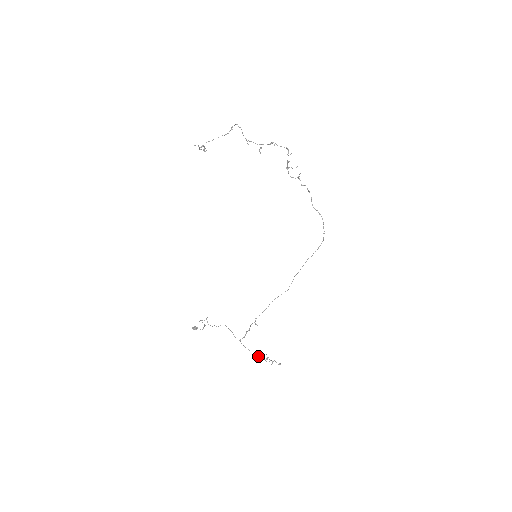
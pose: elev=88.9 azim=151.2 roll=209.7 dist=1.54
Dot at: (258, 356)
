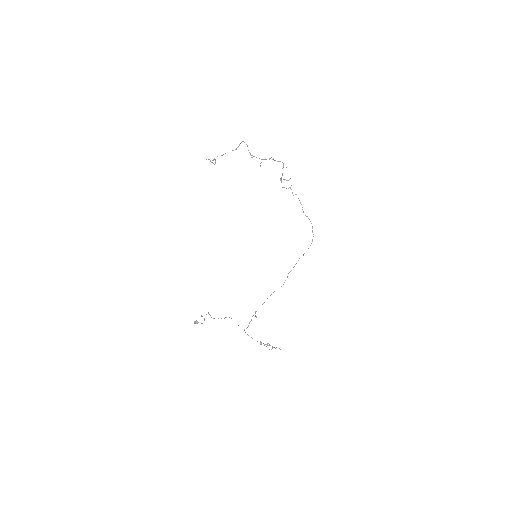
Dot at: (260, 343)
